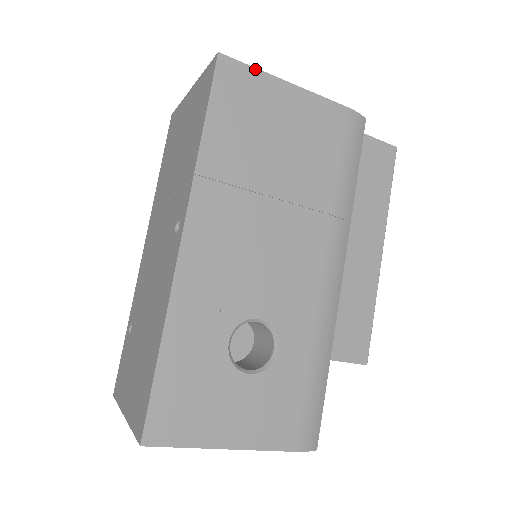
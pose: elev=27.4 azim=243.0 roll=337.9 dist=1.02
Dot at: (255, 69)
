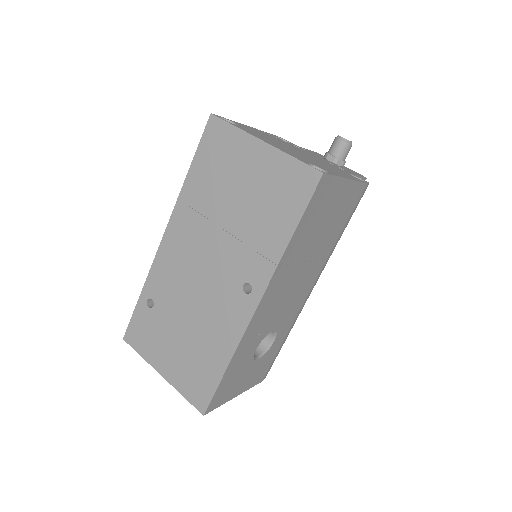
Dot at: (336, 177)
